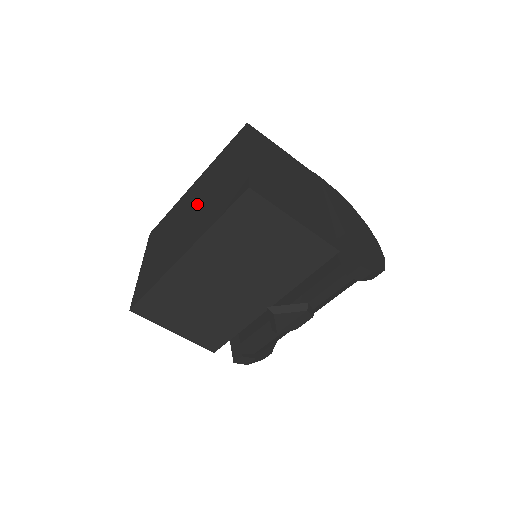
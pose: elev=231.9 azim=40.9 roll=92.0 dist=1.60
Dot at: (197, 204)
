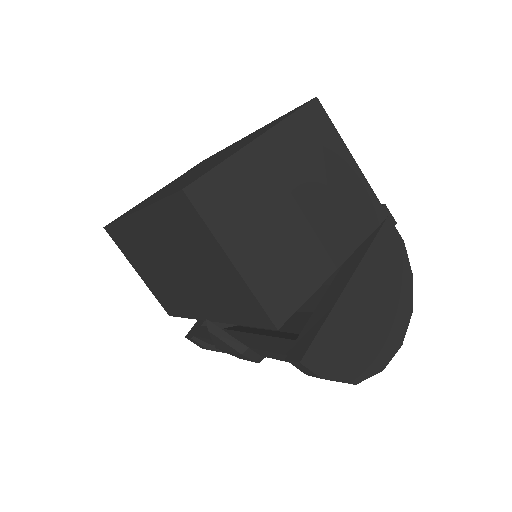
Dot at: (206, 164)
